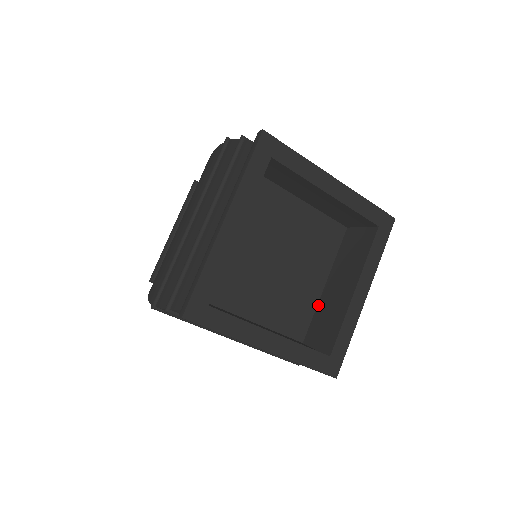
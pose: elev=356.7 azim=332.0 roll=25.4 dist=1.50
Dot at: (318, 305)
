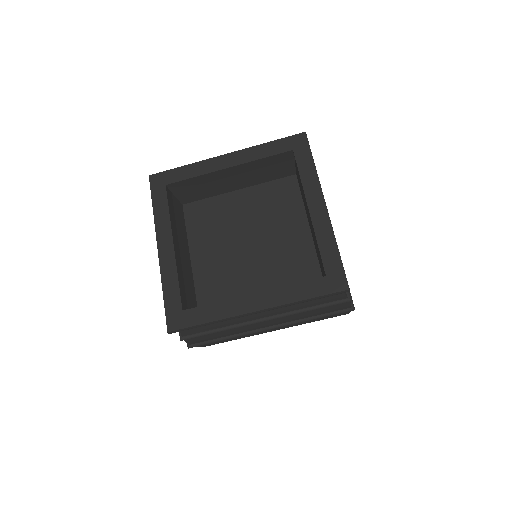
Dot at: (315, 248)
